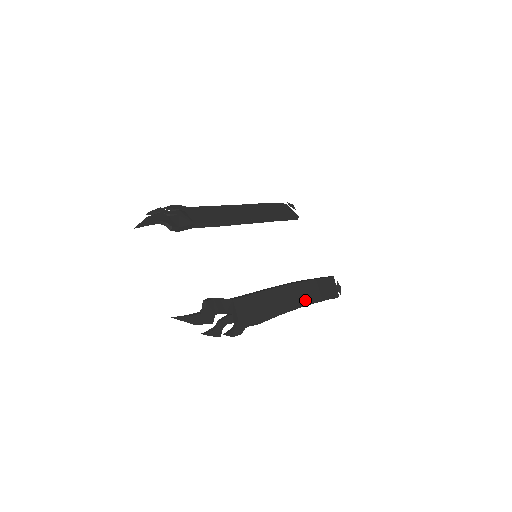
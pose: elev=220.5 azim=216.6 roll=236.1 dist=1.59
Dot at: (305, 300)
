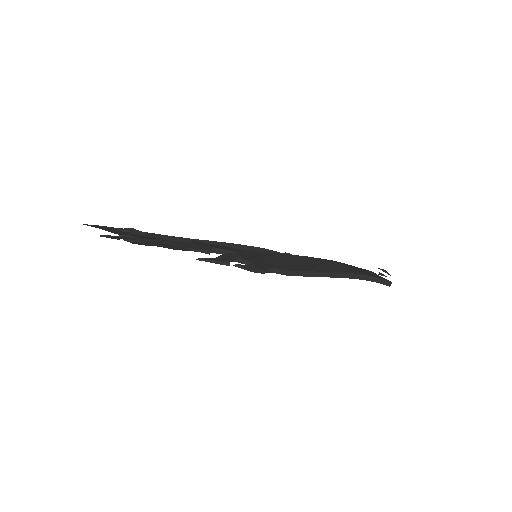
Dot at: (343, 270)
